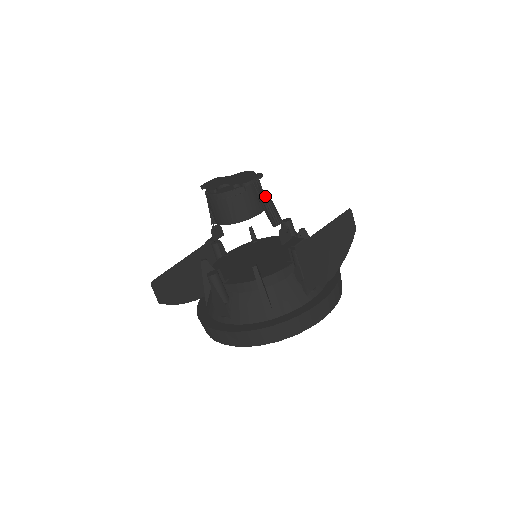
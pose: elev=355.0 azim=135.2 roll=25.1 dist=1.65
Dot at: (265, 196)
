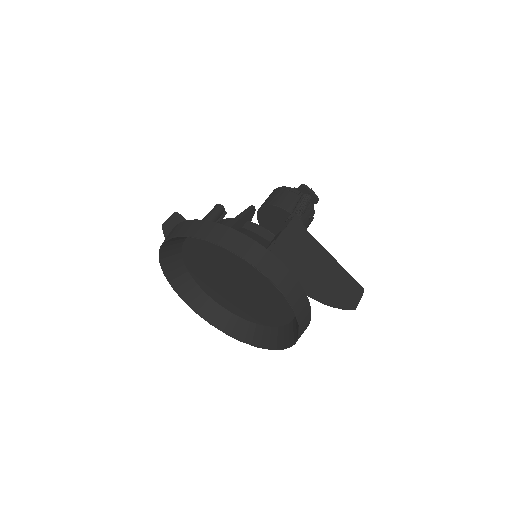
Dot at: (308, 195)
